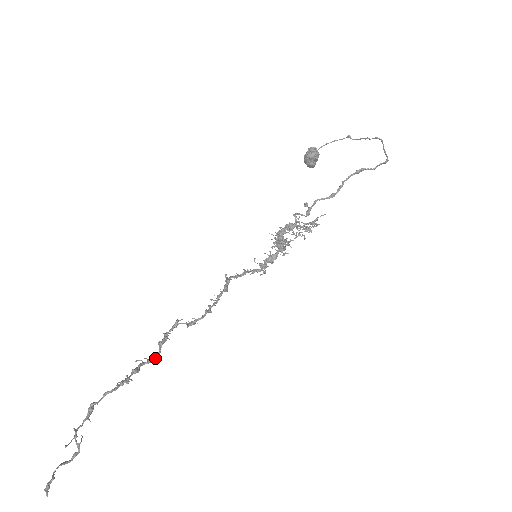
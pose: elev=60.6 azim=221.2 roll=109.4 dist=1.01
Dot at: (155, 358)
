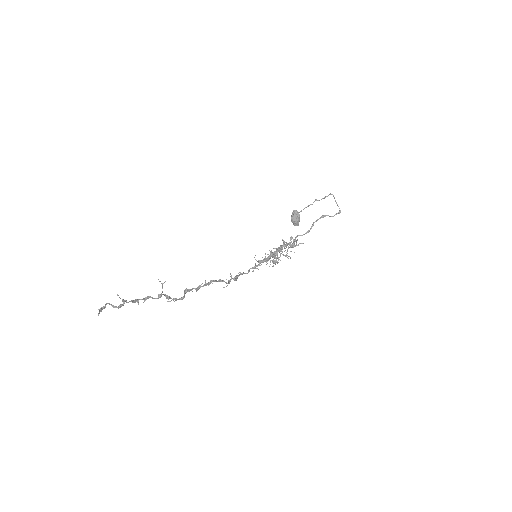
Dot at: (181, 298)
